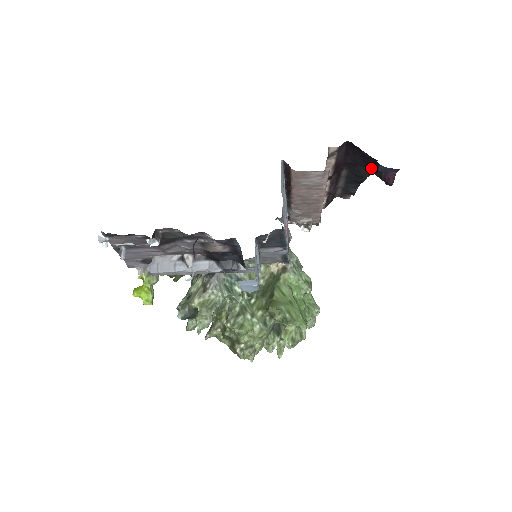
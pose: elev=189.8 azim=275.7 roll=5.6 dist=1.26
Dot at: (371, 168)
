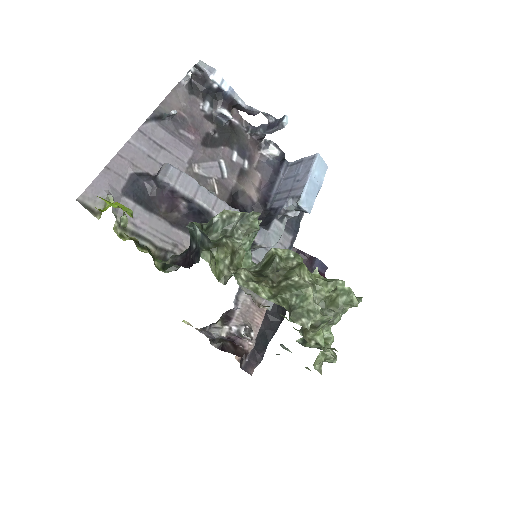
Dot at: occluded
